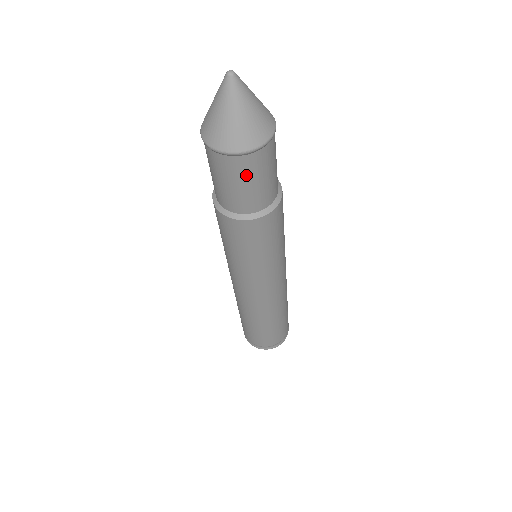
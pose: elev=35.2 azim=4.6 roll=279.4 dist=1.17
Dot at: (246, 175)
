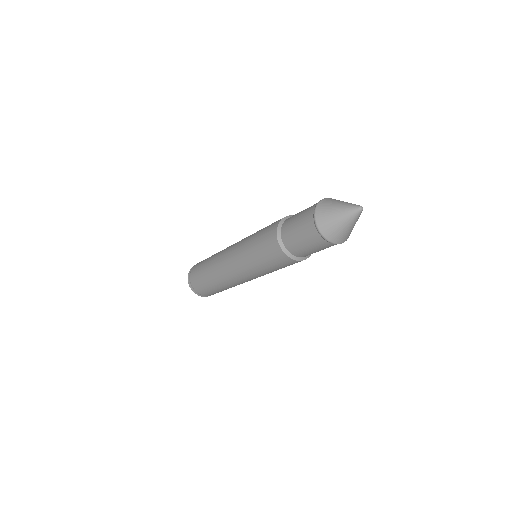
Dot at: occluded
